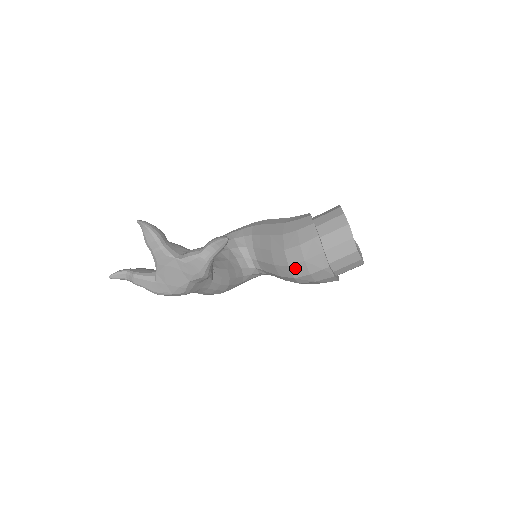
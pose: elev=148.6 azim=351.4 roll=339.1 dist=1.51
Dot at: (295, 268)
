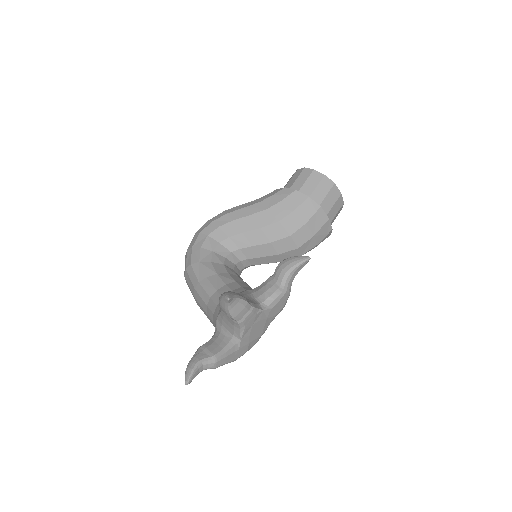
Dot at: (304, 247)
